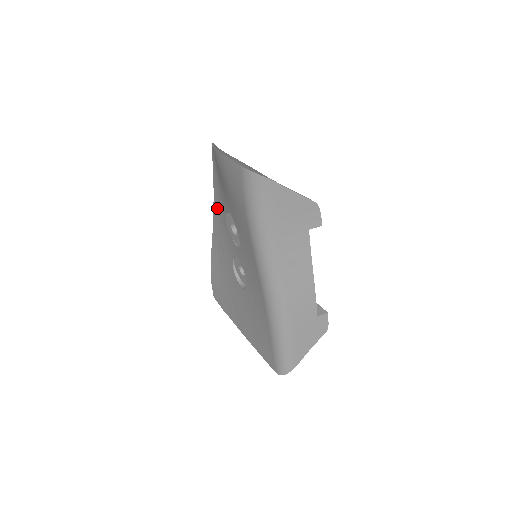
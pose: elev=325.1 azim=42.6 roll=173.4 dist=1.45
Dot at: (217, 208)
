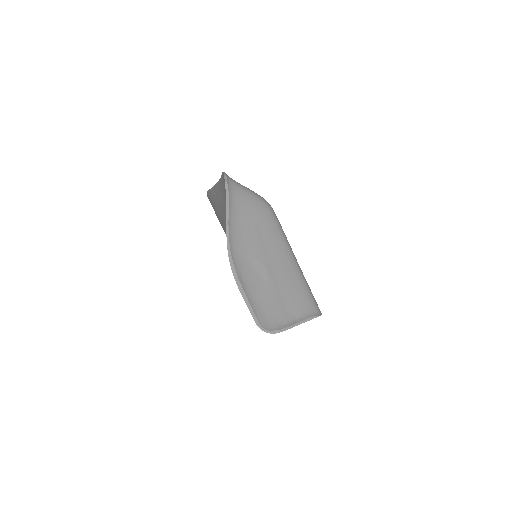
Dot at: (222, 195)
